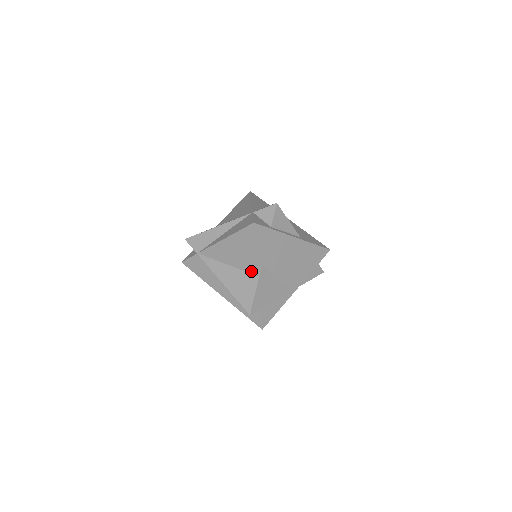
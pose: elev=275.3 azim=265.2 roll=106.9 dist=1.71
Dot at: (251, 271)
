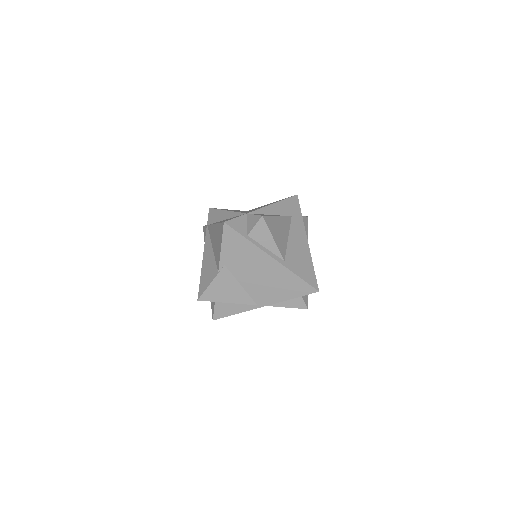
Dot at: (217, 264)
